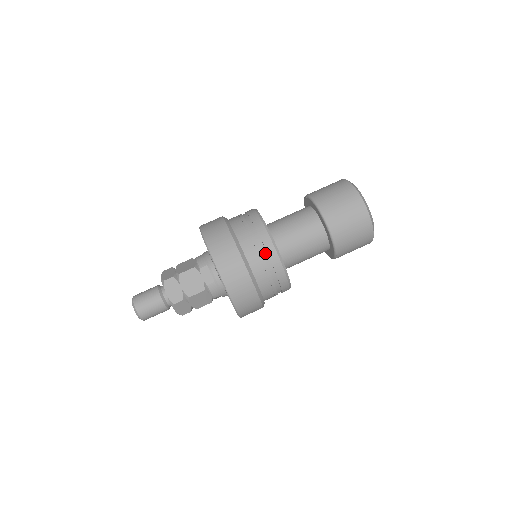
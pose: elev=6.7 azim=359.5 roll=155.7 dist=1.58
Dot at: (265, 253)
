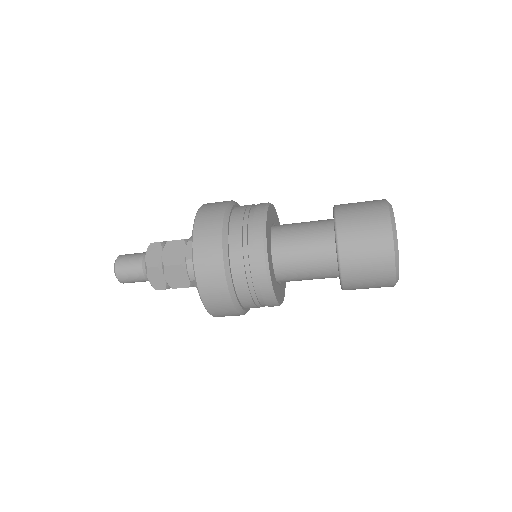
Dot at: (251, 236)
